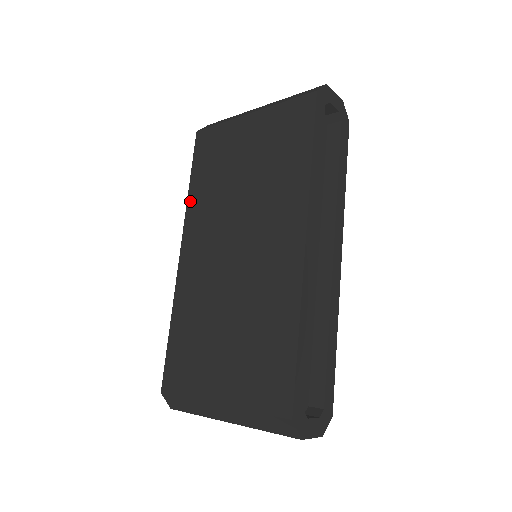
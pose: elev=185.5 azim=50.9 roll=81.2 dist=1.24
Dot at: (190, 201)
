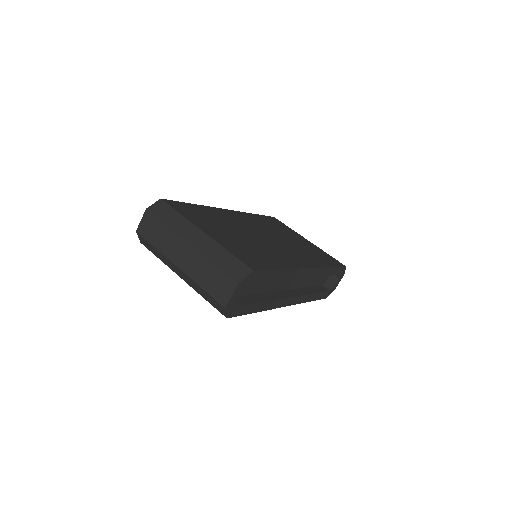
Dot at: occluded
